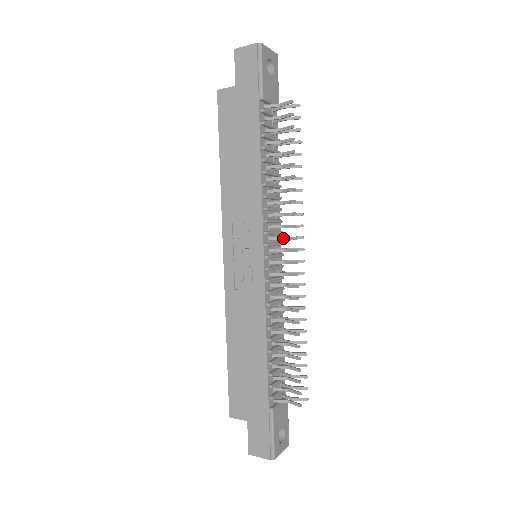
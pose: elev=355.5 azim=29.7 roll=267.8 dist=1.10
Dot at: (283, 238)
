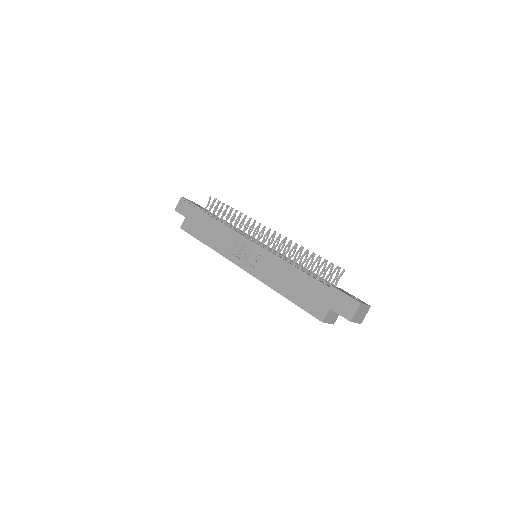
Dot at: (256, 233)
